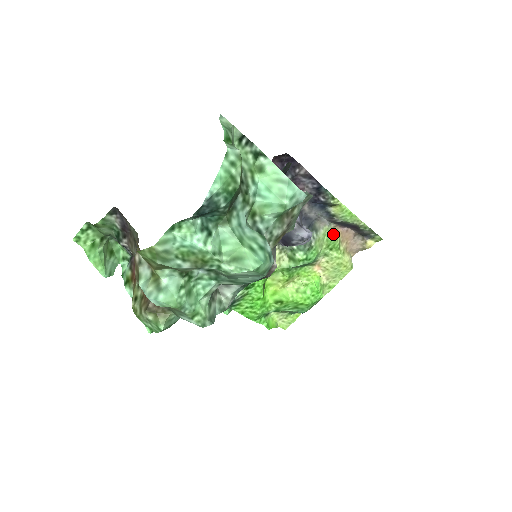
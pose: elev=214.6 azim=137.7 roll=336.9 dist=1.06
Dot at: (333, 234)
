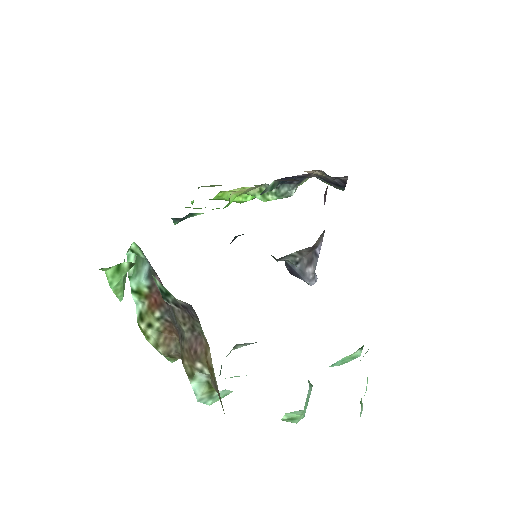
Dot at: occluded
